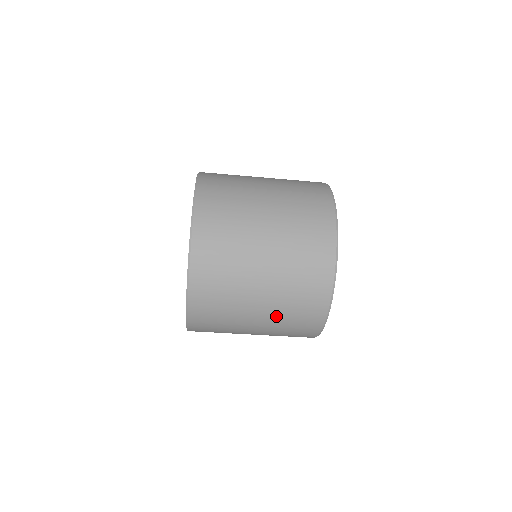
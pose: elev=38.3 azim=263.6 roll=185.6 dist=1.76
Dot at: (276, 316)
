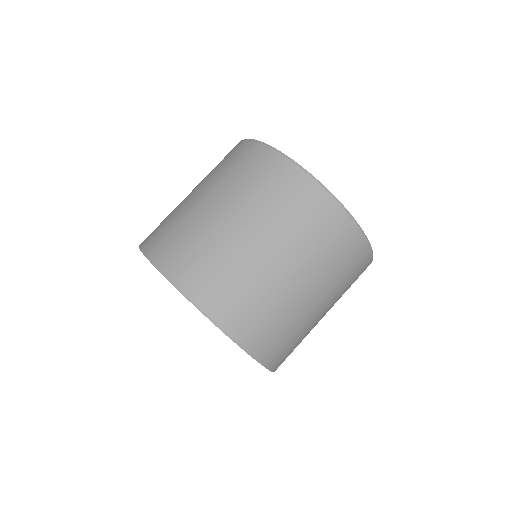
Dot at: (255, 210)
